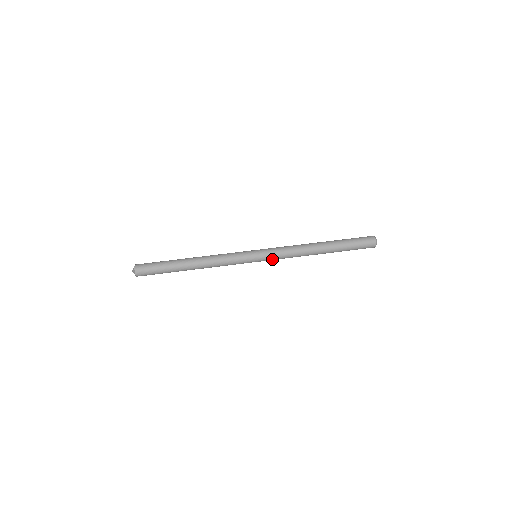
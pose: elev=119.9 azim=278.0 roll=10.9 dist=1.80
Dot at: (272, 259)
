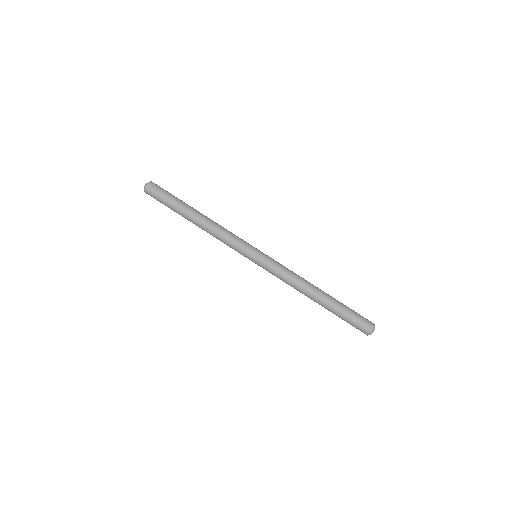
Dot at: (268, 269)
